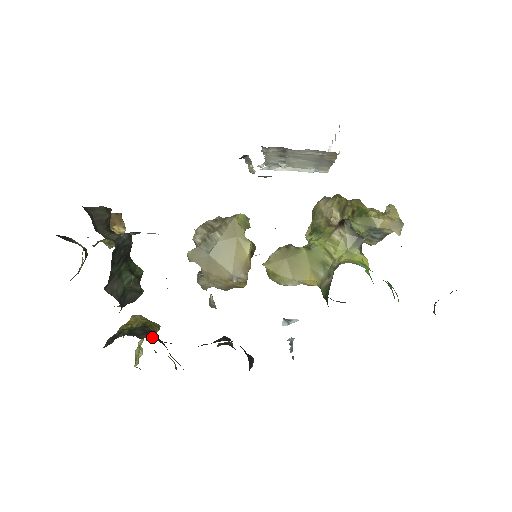
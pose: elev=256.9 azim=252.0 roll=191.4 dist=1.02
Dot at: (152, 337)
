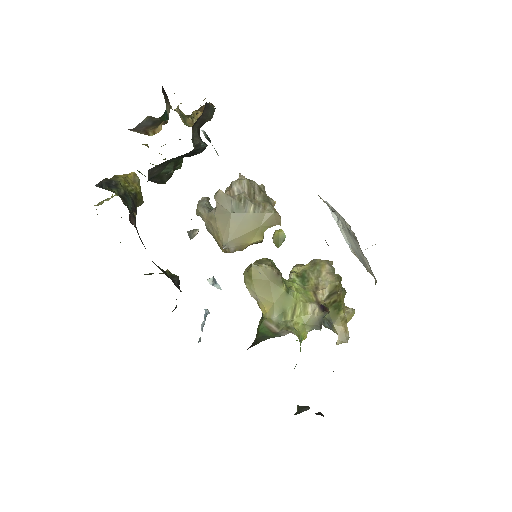
Dot at: (135, 220)
